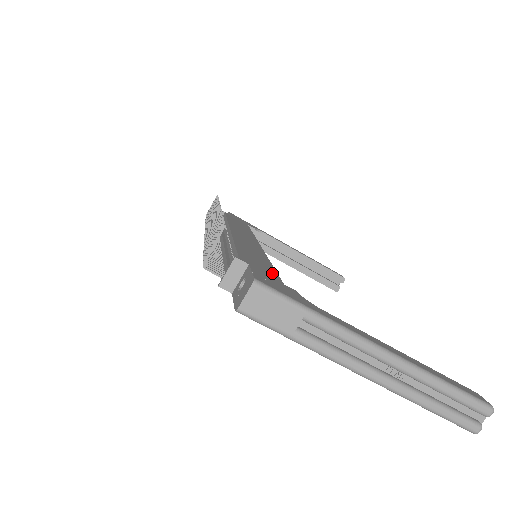
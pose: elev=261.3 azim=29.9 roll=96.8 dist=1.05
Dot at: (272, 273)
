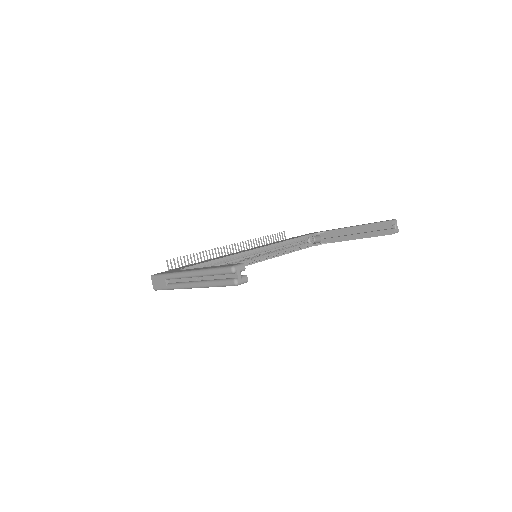
Dot at: (189, 266)
